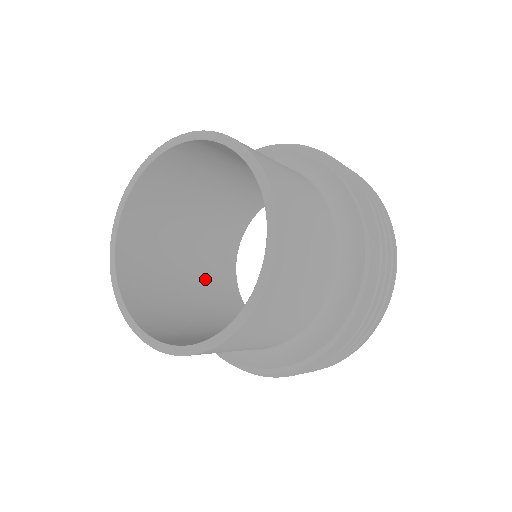
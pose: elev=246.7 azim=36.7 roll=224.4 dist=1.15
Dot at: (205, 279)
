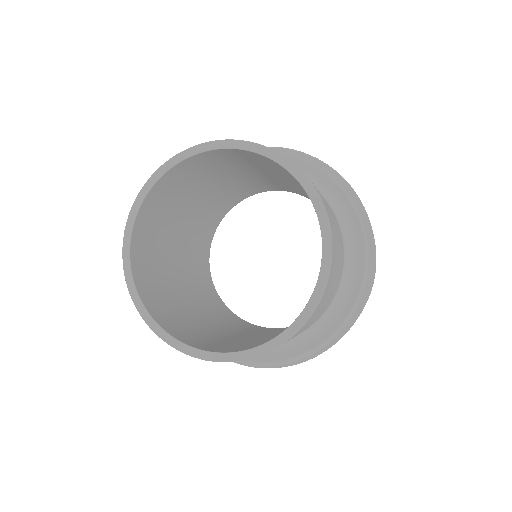
Dot at: (192, 281)
